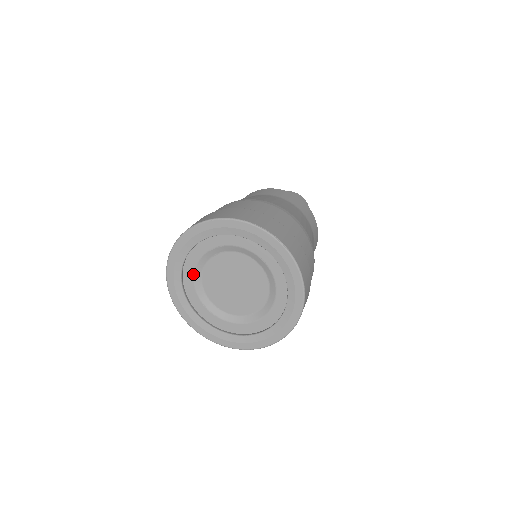
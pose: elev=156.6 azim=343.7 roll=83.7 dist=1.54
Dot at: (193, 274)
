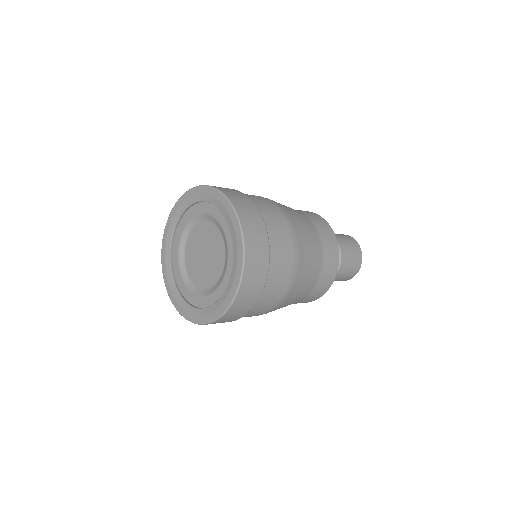
Dot at: (179, 266)
